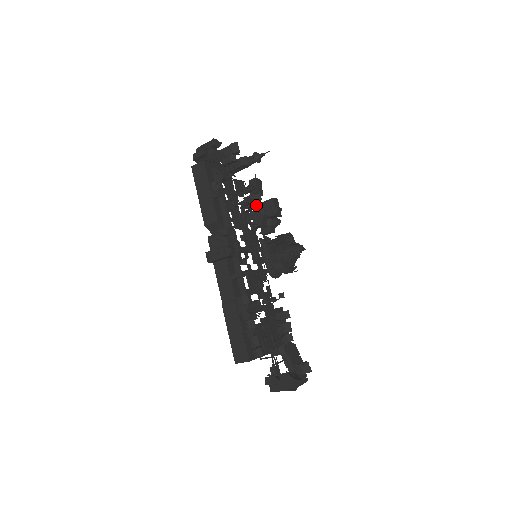
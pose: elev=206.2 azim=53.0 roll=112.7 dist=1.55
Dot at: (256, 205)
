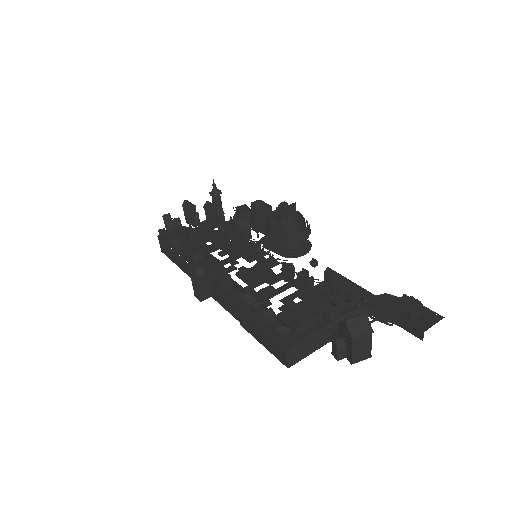
Dot at: occluded
